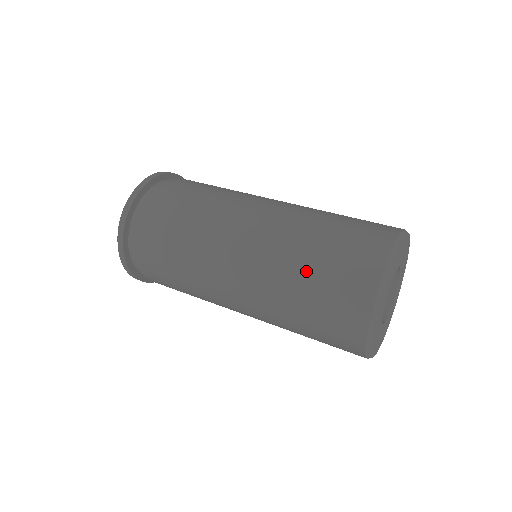
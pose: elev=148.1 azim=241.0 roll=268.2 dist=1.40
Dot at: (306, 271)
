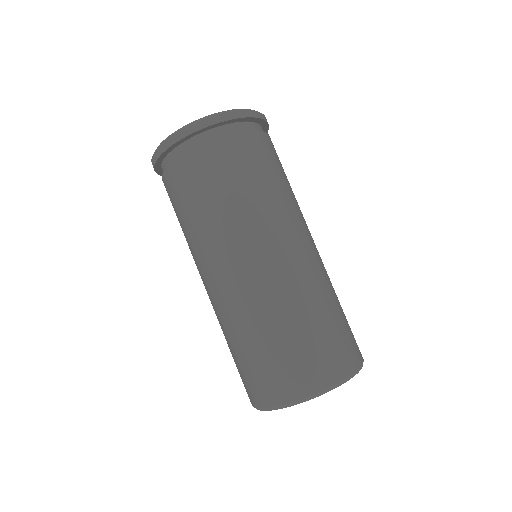
Dot at: (261, 340)
